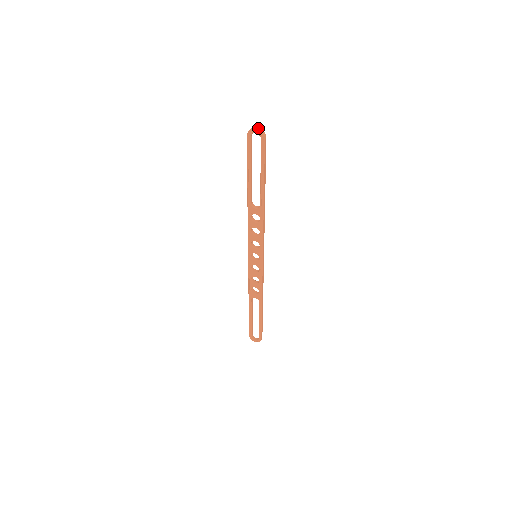
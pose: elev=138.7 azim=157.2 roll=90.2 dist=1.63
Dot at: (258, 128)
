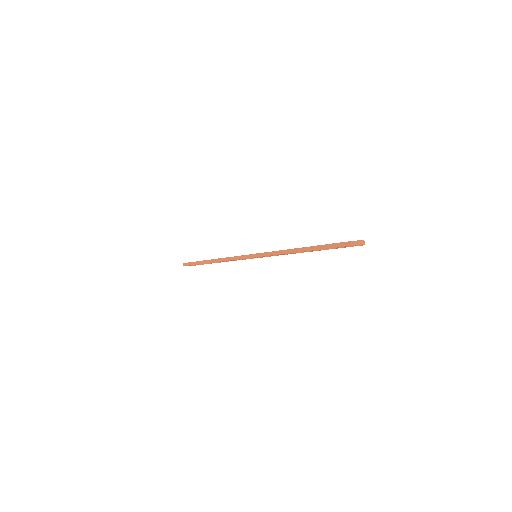
Dot at: (364, 242)
